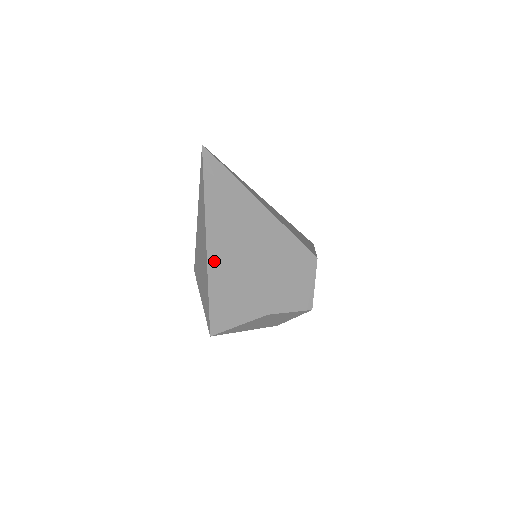
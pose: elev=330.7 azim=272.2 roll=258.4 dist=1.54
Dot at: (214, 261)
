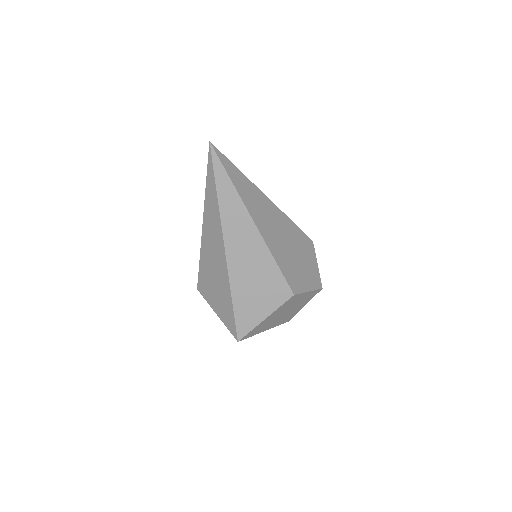
Dot at: (233, 256)
